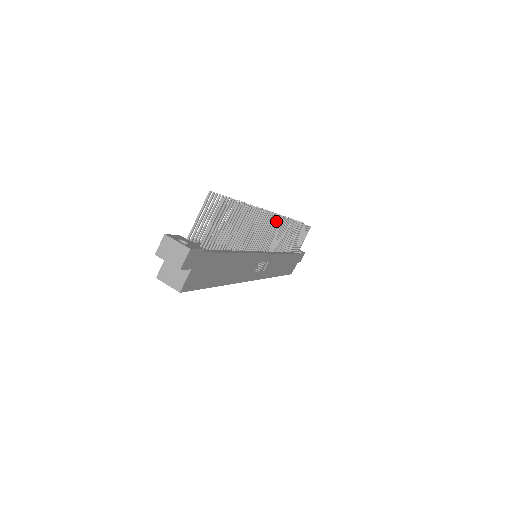
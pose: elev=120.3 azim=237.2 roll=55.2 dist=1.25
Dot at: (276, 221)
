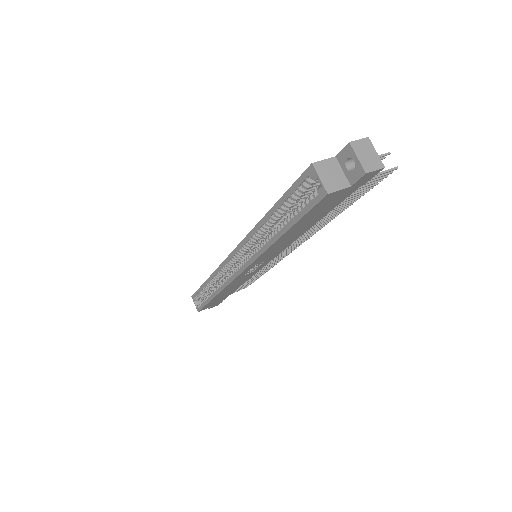
Dot at: (300, 243)
